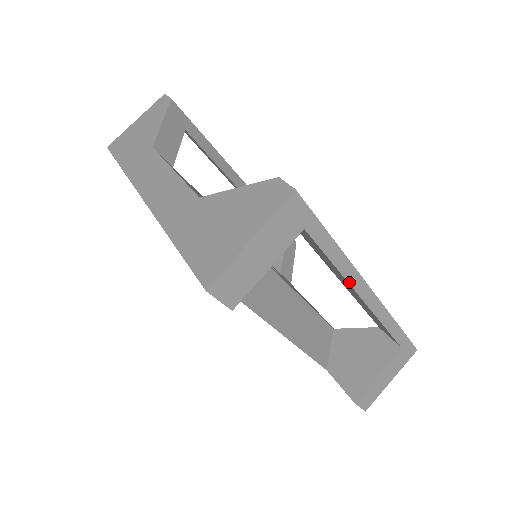
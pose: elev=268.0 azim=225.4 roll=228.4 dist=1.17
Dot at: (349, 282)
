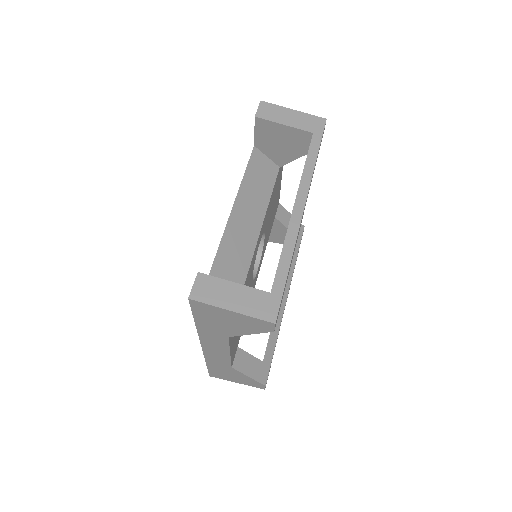
Dot at: (301, 182)
